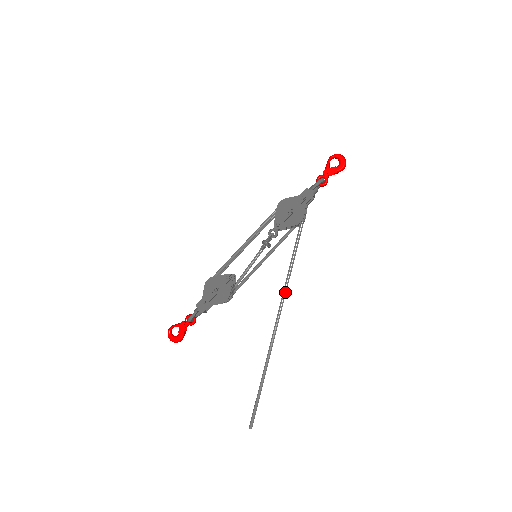
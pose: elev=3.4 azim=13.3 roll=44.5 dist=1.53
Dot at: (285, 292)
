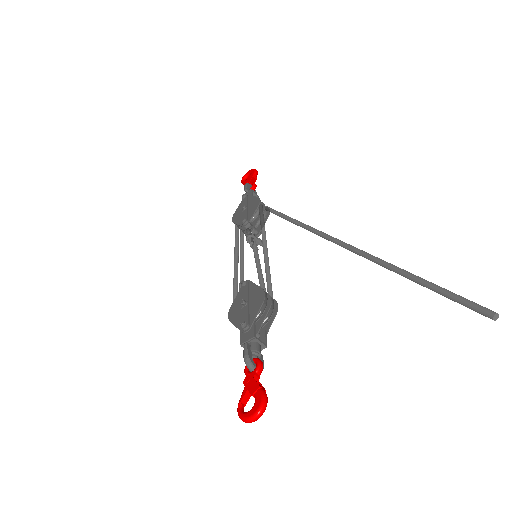
Dot at: (312, 228)
